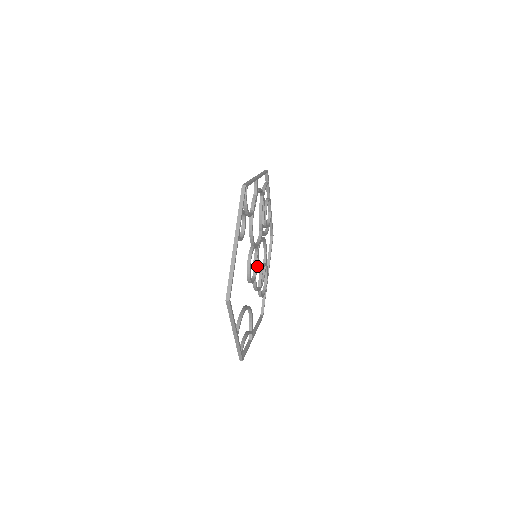
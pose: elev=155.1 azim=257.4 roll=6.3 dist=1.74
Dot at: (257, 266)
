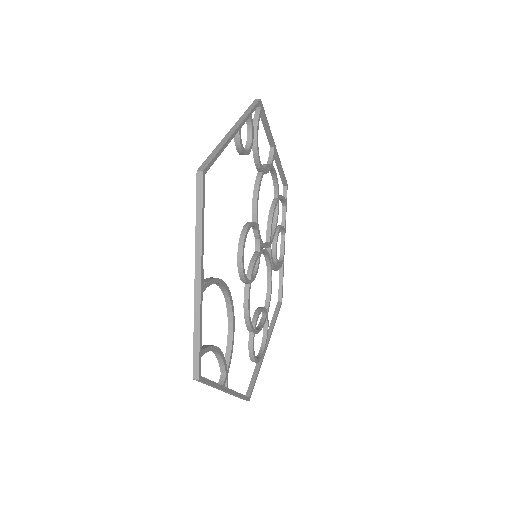
Dot at: (255, 273)
